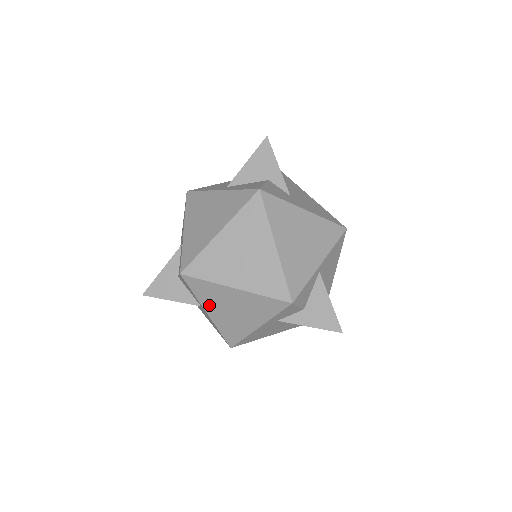
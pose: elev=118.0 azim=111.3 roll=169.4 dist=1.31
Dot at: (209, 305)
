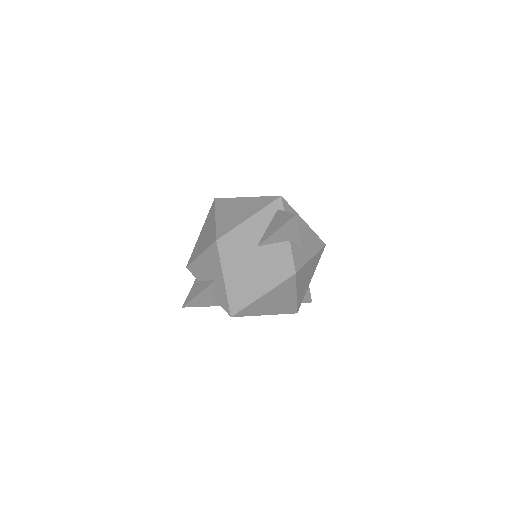
Dot at: occluded
